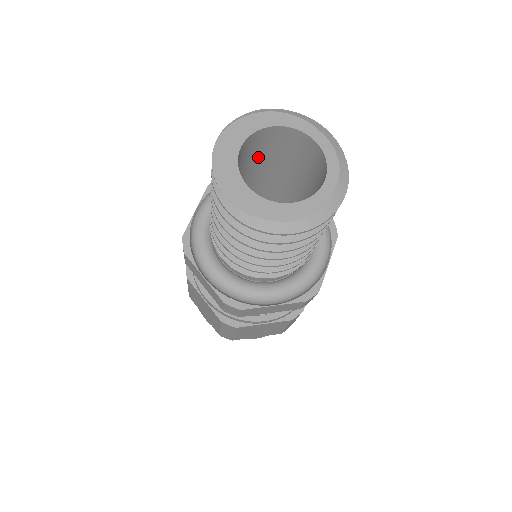
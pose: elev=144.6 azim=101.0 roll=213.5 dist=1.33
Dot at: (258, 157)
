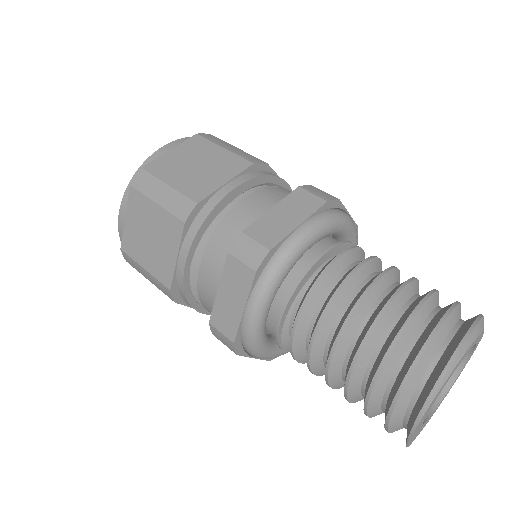
Dot at: occluded
